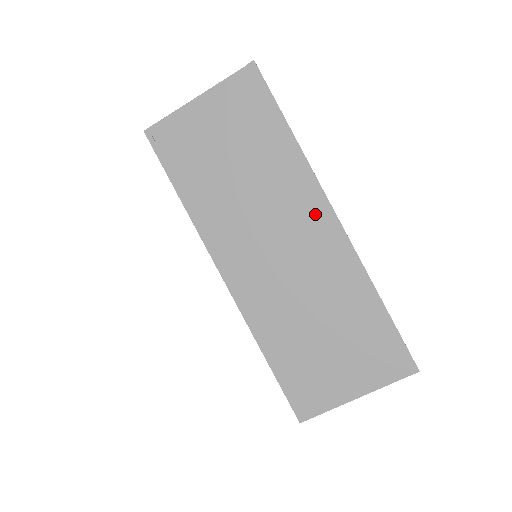
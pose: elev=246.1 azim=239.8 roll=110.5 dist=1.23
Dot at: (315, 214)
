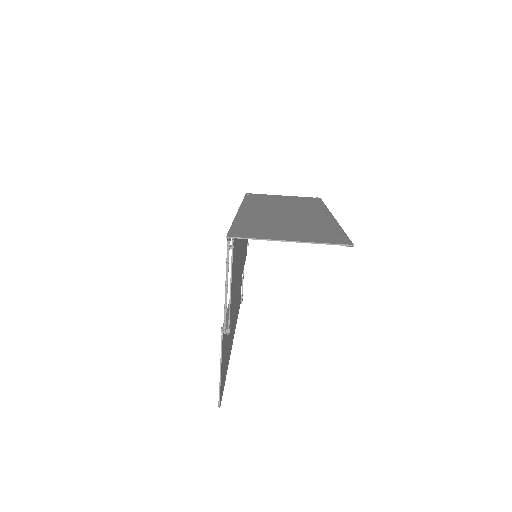
Dot at: (319, 213)
